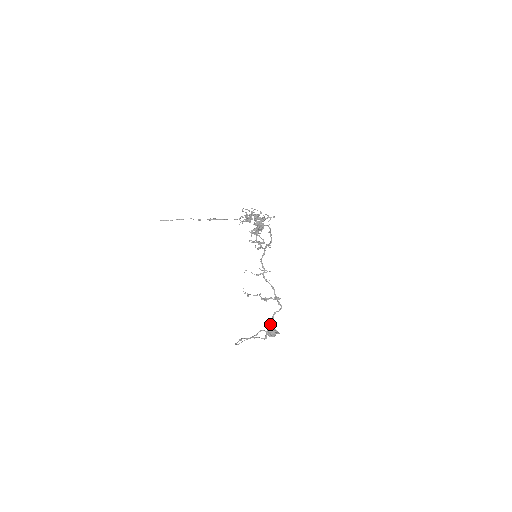
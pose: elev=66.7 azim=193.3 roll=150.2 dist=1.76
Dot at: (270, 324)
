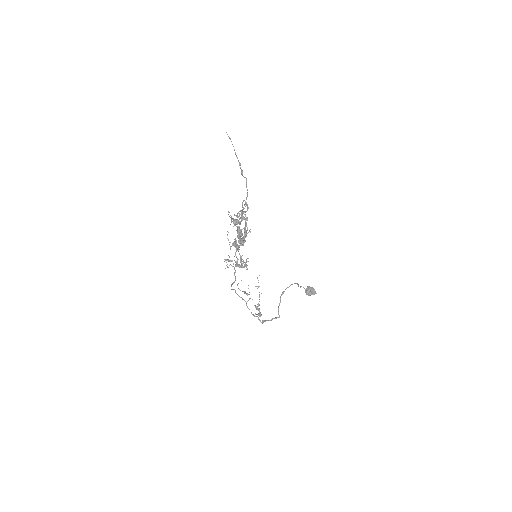
Dot at: (268, 320)
